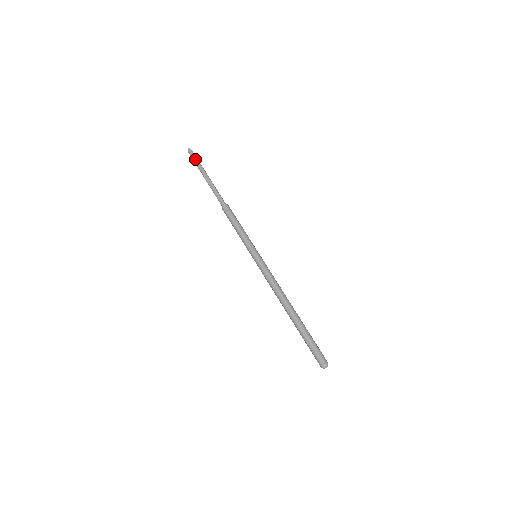
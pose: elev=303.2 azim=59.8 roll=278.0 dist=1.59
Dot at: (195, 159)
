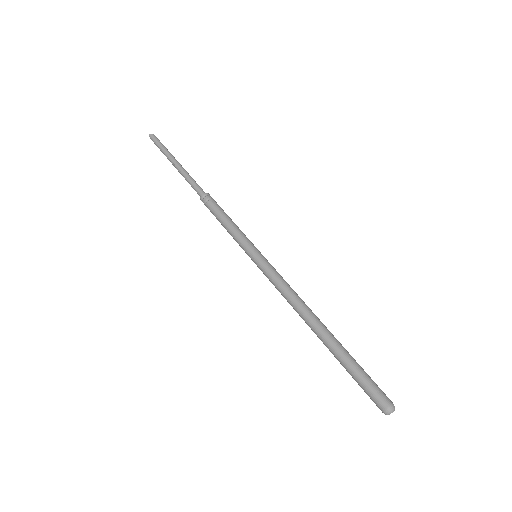
Dot at: (158, 146)
